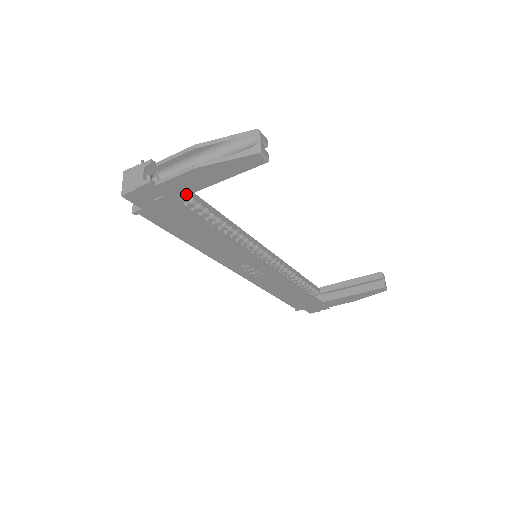
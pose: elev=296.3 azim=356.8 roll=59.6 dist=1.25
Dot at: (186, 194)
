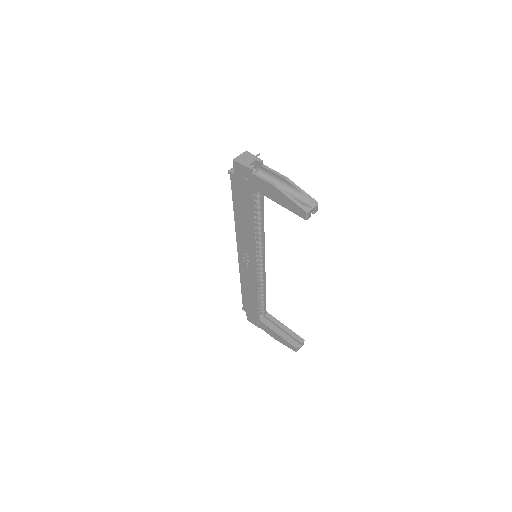
Dot at: (259, 191)
